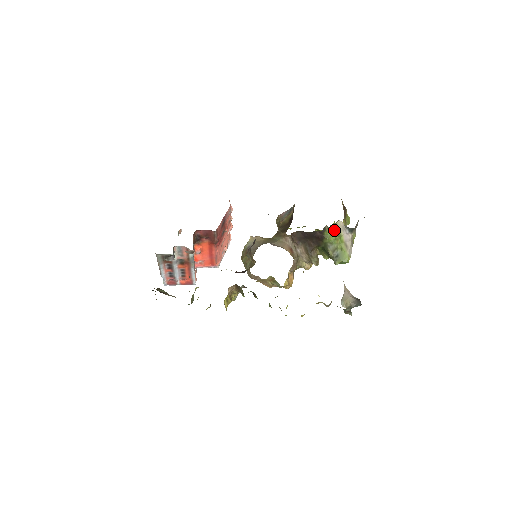
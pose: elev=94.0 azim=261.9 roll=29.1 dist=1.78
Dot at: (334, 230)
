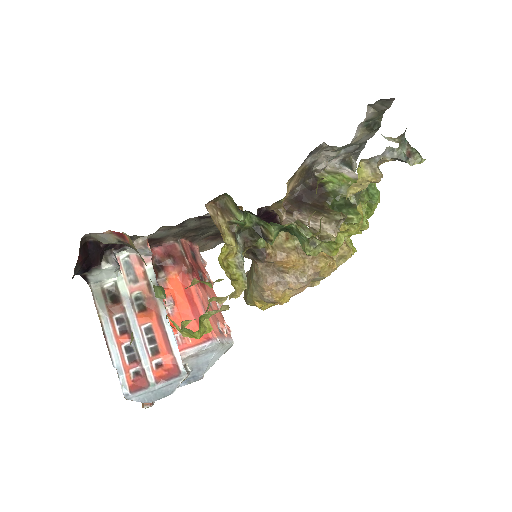
Dot at: (329, 174)
